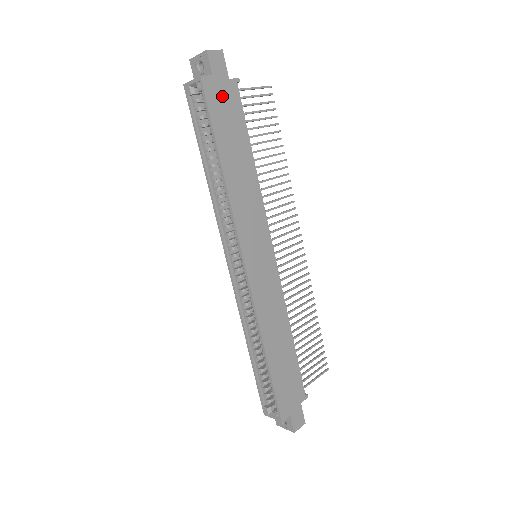
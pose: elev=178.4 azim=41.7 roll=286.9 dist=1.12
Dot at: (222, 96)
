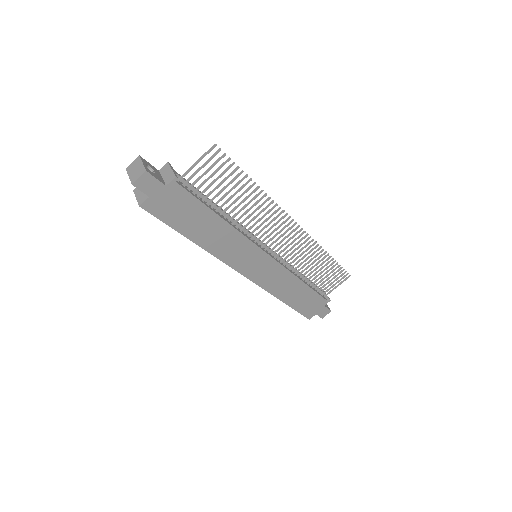
Dot at: (167, 202)
